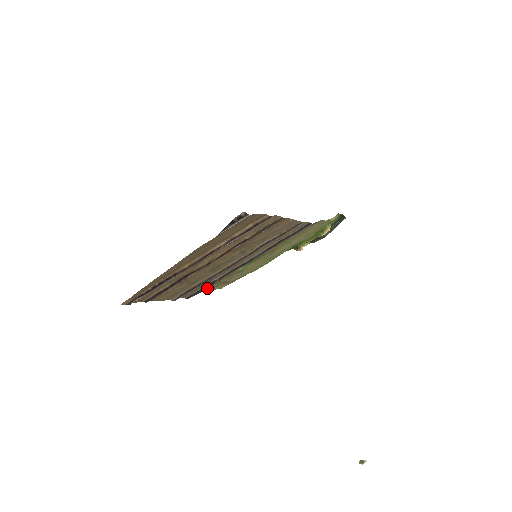
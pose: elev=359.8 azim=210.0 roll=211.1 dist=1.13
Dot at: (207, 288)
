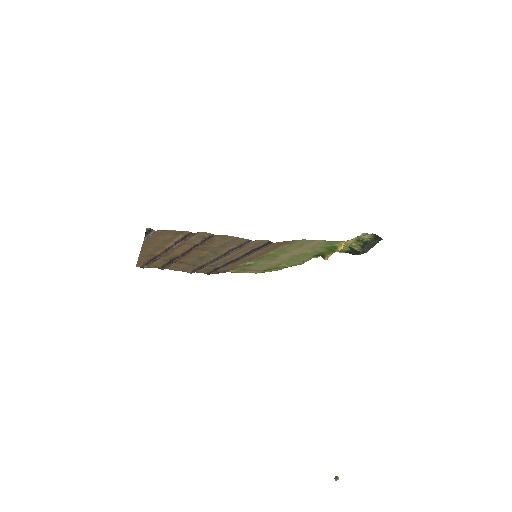
Dot at: (231, 270)
